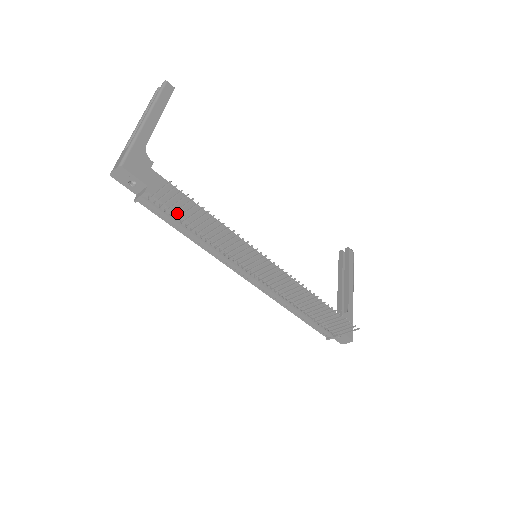
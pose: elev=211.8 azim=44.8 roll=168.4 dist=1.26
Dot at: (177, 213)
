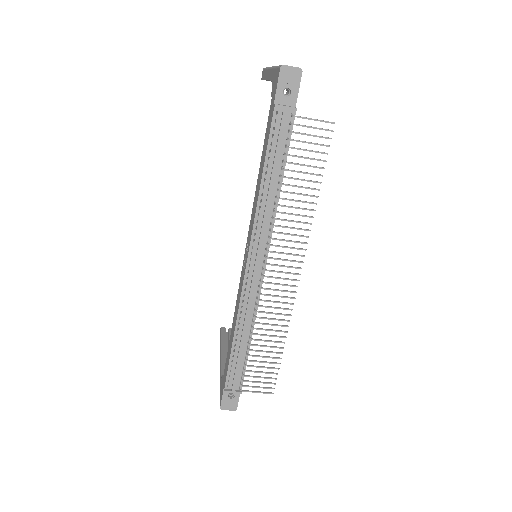
Dot at: occluded
